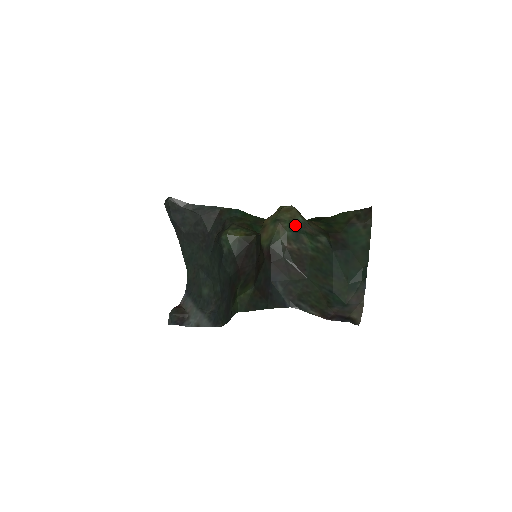
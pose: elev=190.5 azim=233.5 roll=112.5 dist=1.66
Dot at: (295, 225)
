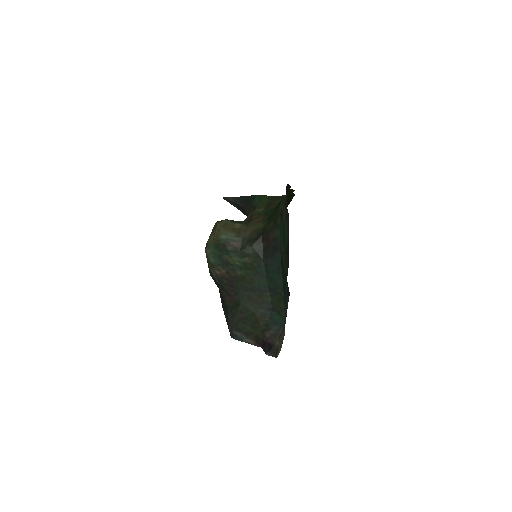
Dot at: (218, 247)
